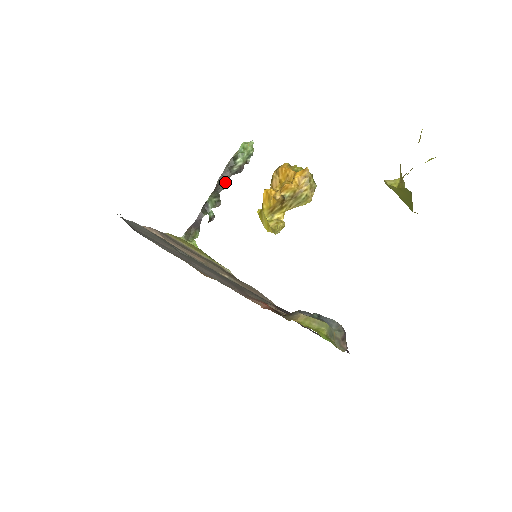
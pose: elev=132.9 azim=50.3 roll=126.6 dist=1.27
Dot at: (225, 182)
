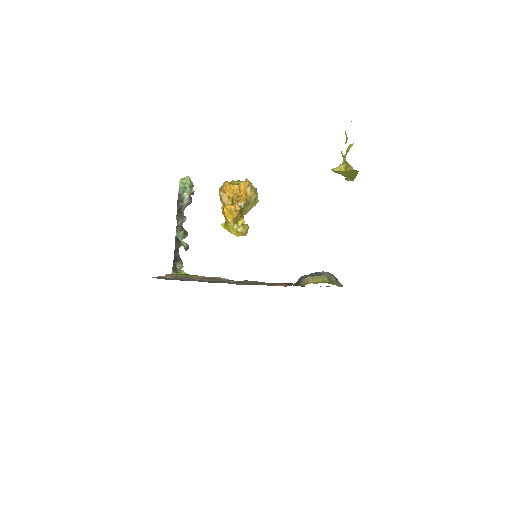
Dot at: (182, 216)
